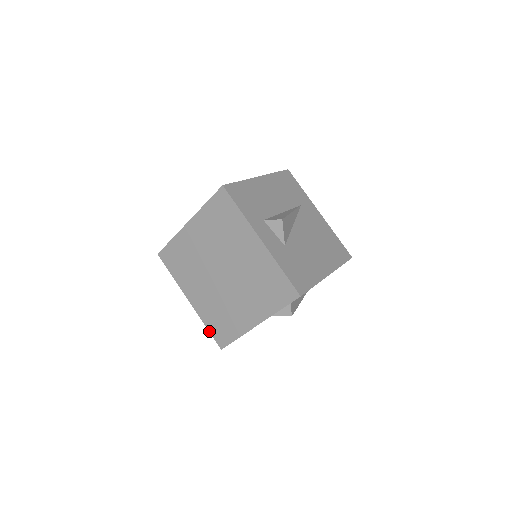
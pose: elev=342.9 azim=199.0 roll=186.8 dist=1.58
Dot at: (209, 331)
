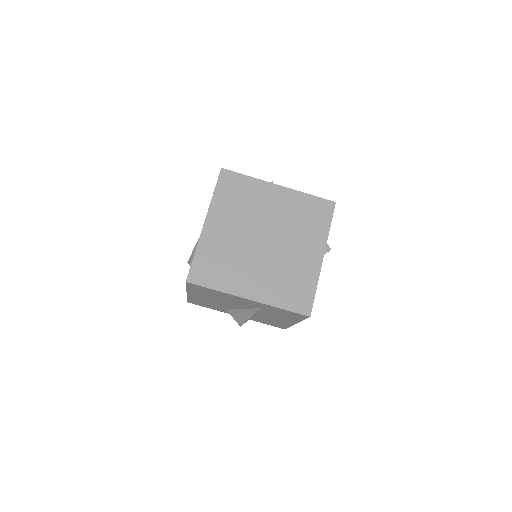
Dot at: (287, 310)
